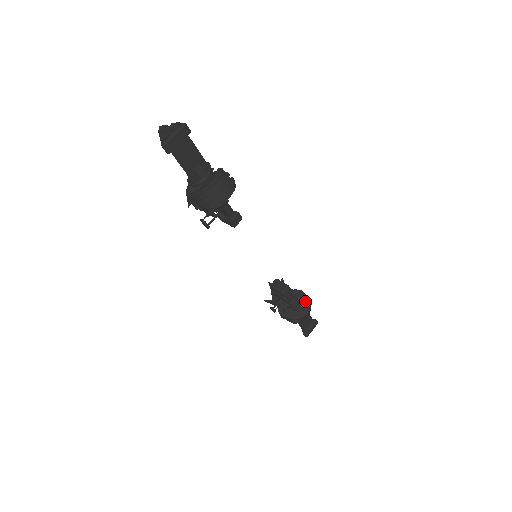
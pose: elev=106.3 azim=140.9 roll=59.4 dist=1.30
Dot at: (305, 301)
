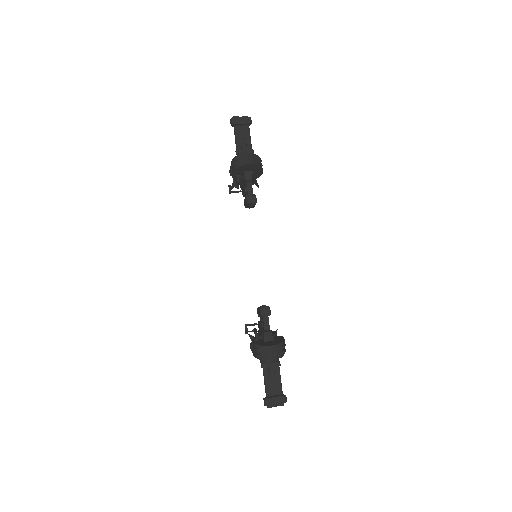
Dot at: (279, 340)
